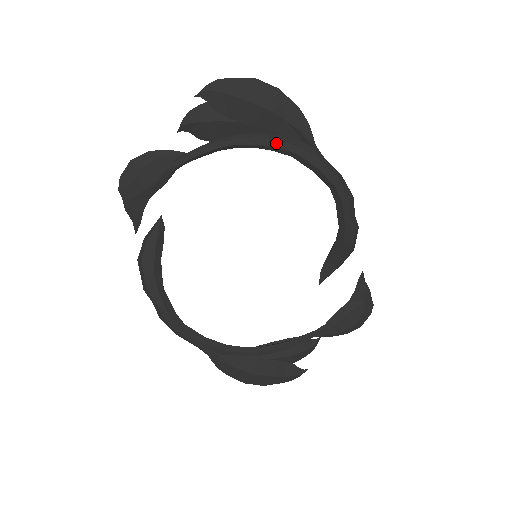
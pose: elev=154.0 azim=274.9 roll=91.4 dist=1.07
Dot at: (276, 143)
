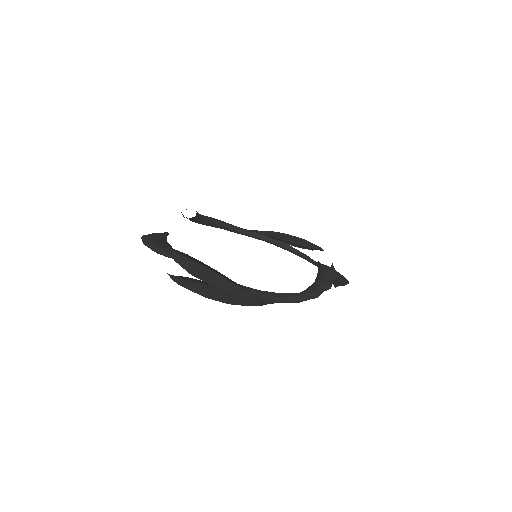
Dot at: occluded
